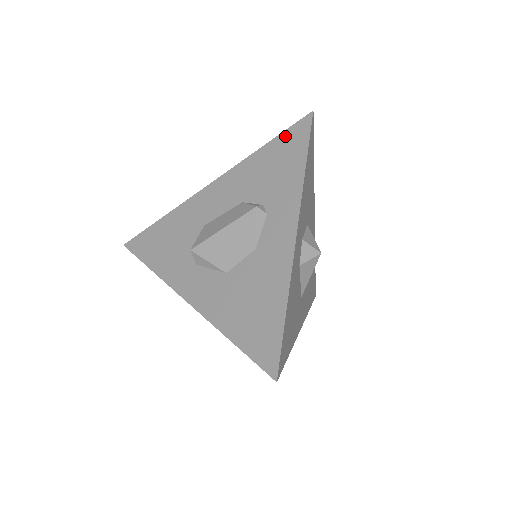
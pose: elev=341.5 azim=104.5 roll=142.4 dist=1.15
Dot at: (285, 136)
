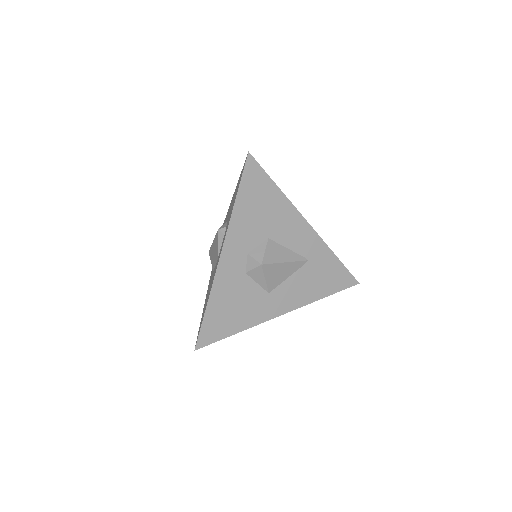
Dot at: occluded
